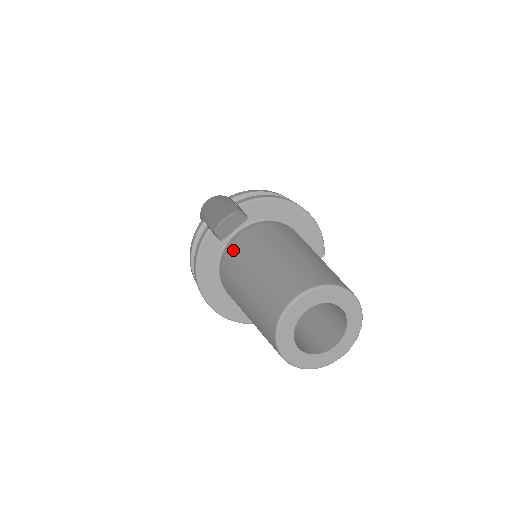
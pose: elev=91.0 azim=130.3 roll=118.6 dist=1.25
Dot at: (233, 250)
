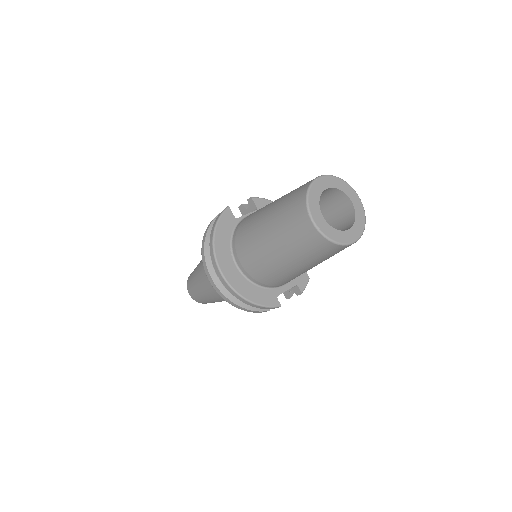
Dot at: (249, 216)
